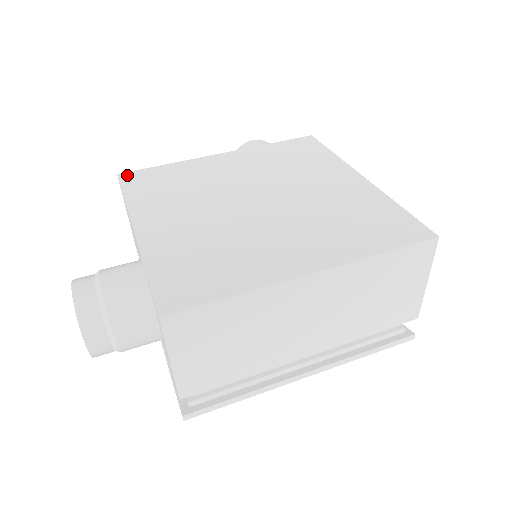
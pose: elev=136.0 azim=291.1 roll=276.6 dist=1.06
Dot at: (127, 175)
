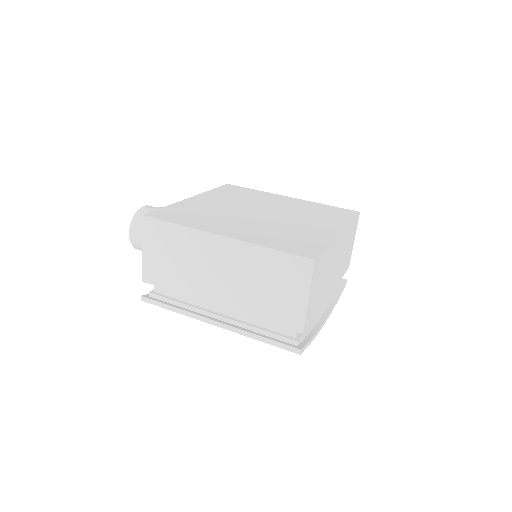
Dot at: (230, 185)
